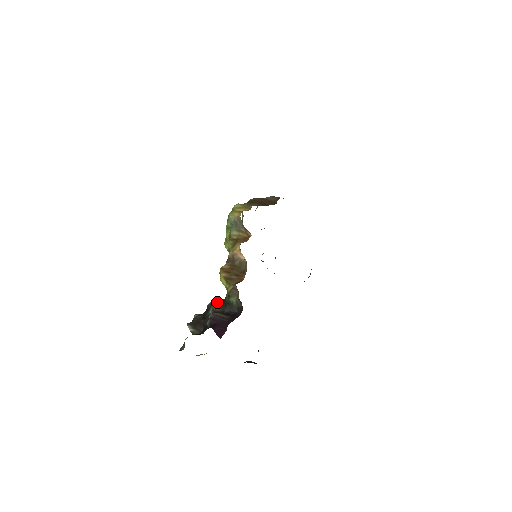
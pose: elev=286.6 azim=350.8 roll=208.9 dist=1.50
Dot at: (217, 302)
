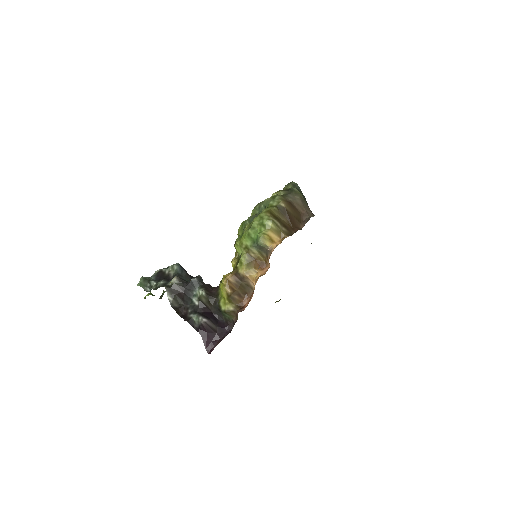
Dot at: (207, 297)
